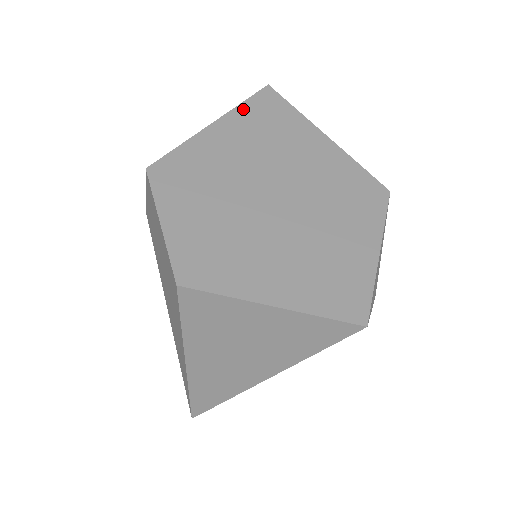
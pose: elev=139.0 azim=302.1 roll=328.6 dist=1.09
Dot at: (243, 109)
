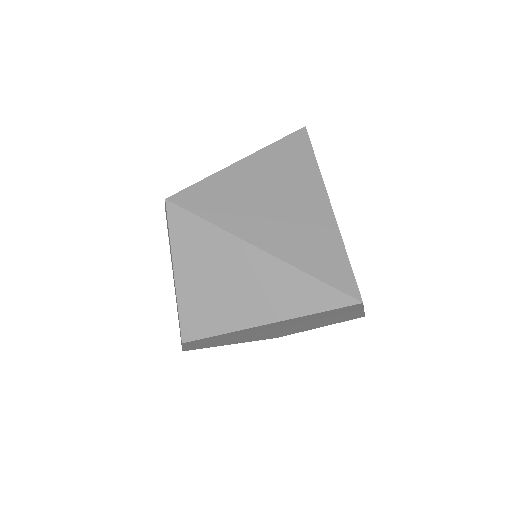
Dot at: (308, 316)
